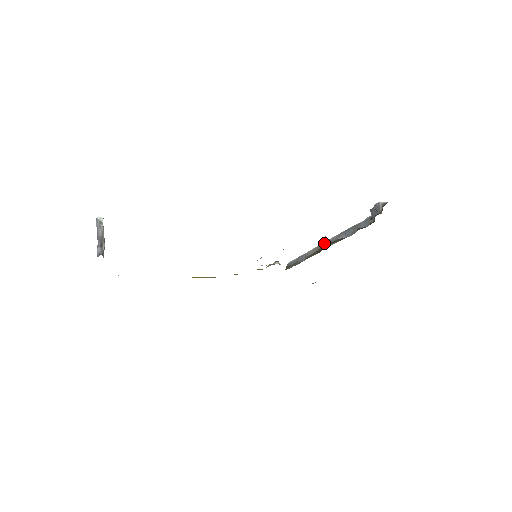
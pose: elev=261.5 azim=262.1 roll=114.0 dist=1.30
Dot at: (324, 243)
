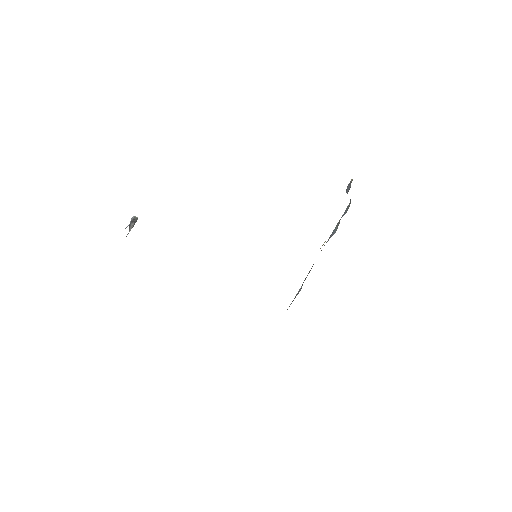
Dot at: occluded
